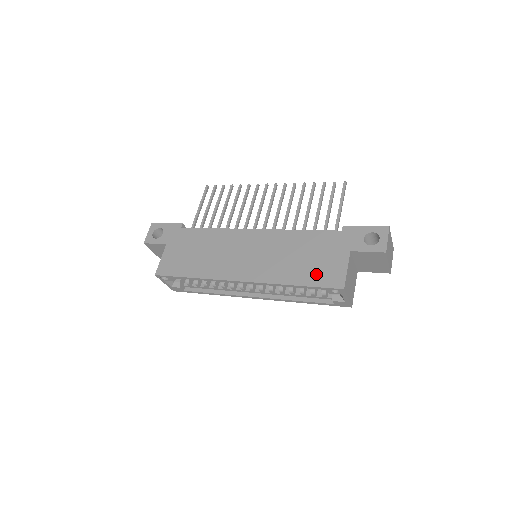
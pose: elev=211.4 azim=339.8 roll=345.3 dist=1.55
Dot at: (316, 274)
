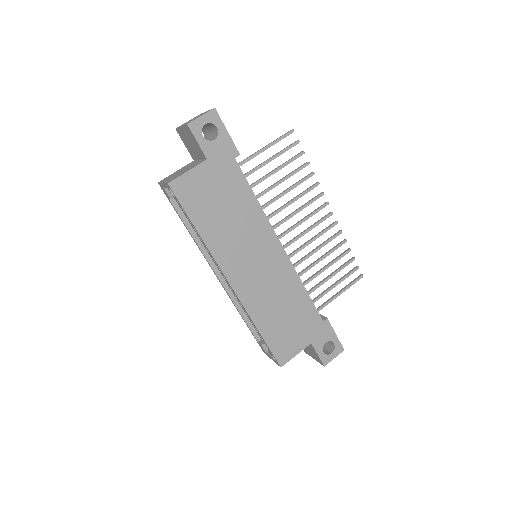
Dot at: (279, 338)
